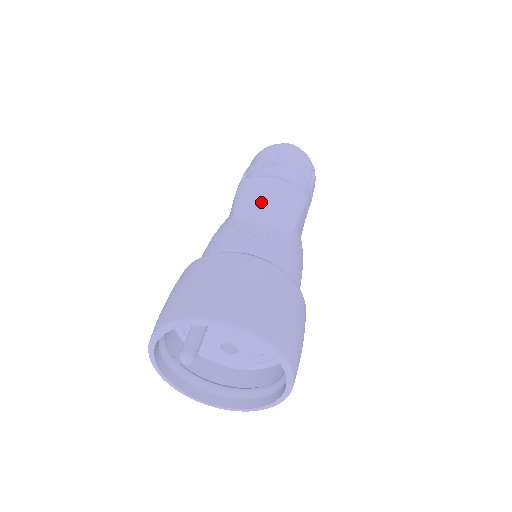
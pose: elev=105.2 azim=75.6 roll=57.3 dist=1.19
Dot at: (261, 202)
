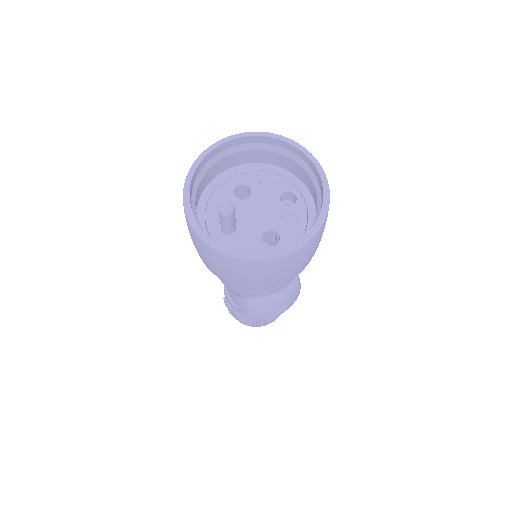
Dot at: occluded
